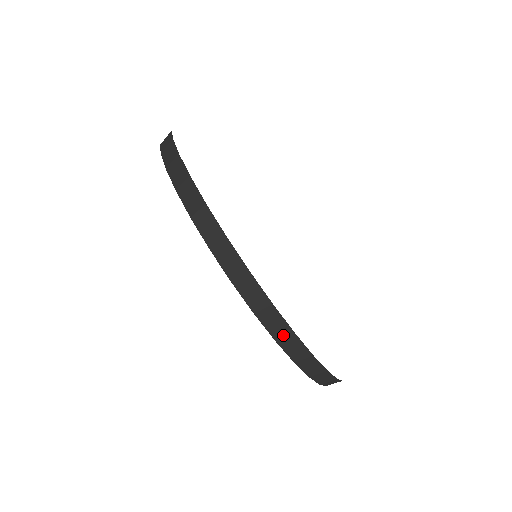
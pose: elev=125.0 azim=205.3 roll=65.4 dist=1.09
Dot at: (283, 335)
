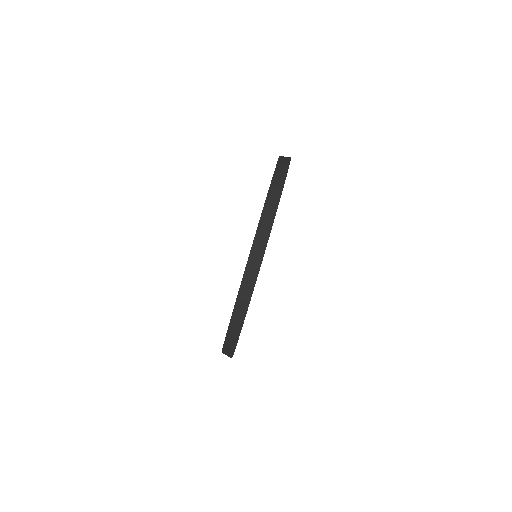
Dot at: (229, 347)
